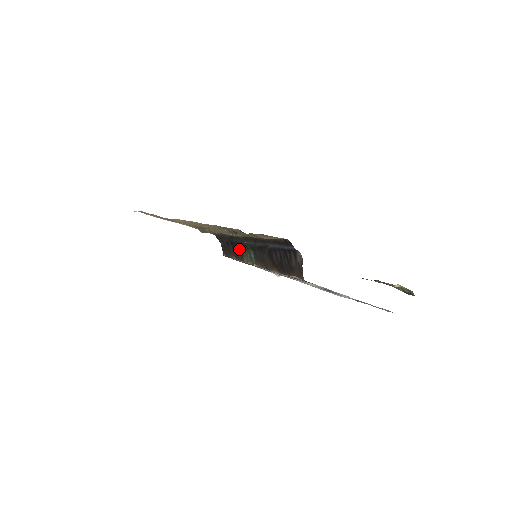
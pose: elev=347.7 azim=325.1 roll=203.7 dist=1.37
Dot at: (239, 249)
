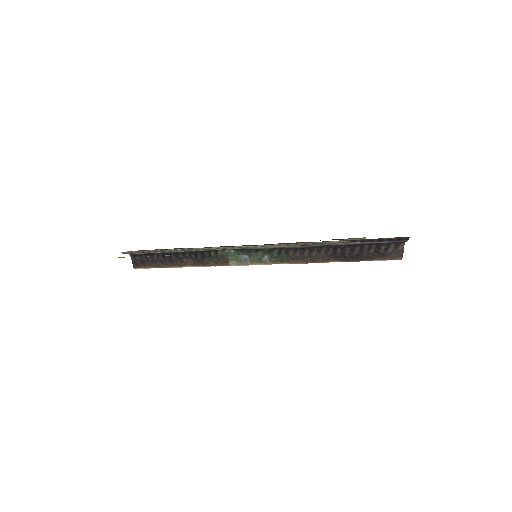
Dot at: (215, 256)
